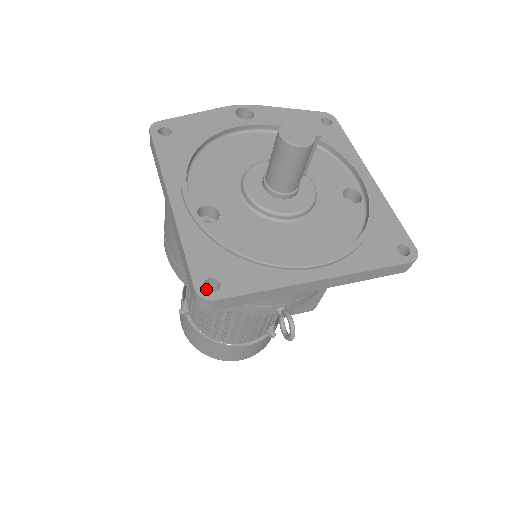
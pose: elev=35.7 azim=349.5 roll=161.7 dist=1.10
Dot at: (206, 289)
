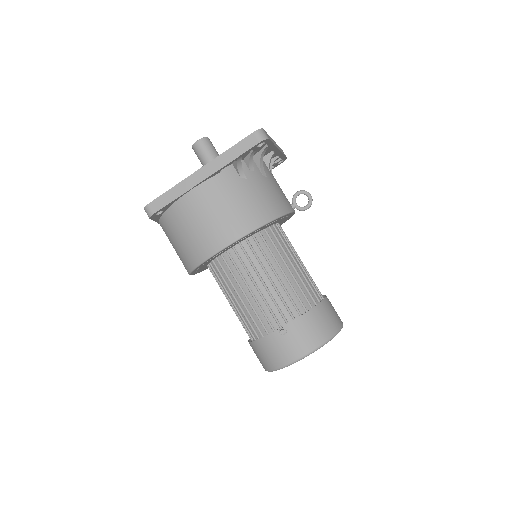
Dot at: (257, 147)
